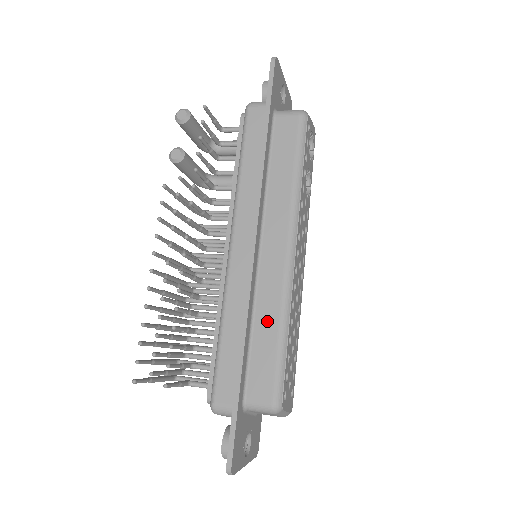
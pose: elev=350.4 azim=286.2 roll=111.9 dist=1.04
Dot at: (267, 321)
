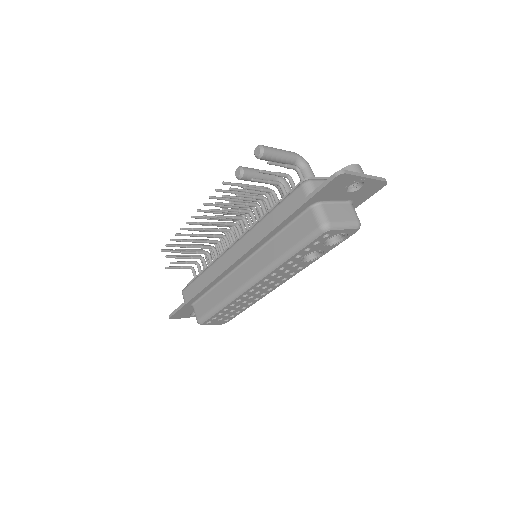
Dot at: (219, 294)
